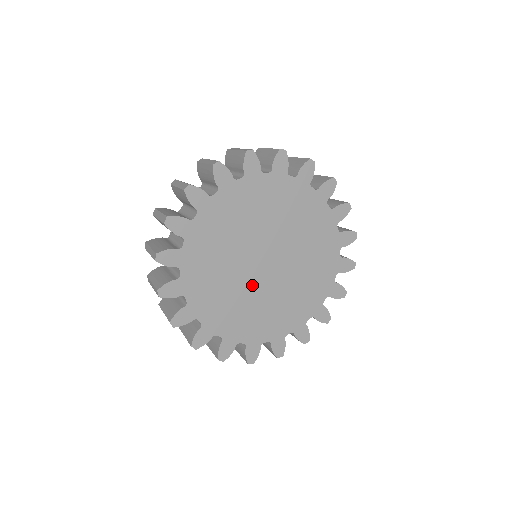
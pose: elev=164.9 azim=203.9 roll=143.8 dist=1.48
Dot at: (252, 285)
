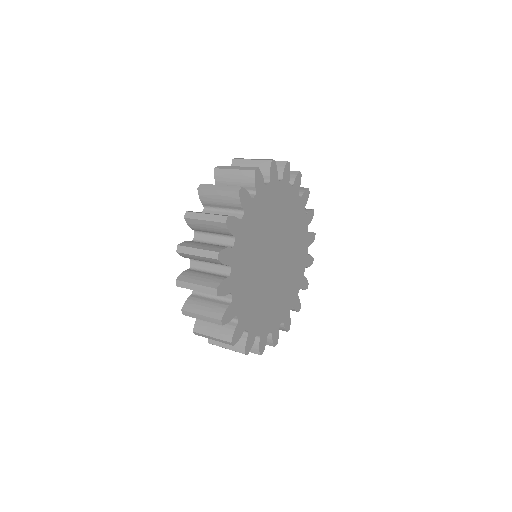
Dot at: (267, 280)
